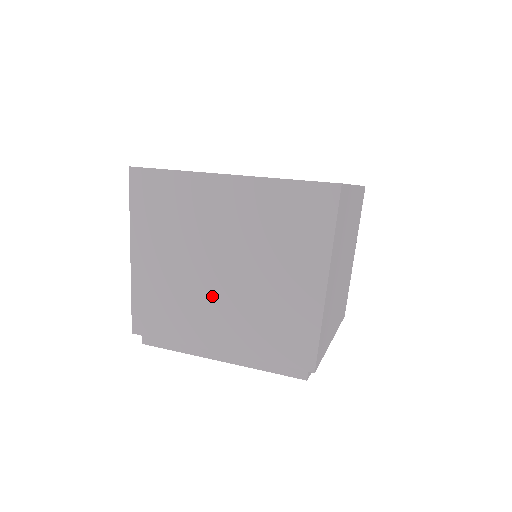
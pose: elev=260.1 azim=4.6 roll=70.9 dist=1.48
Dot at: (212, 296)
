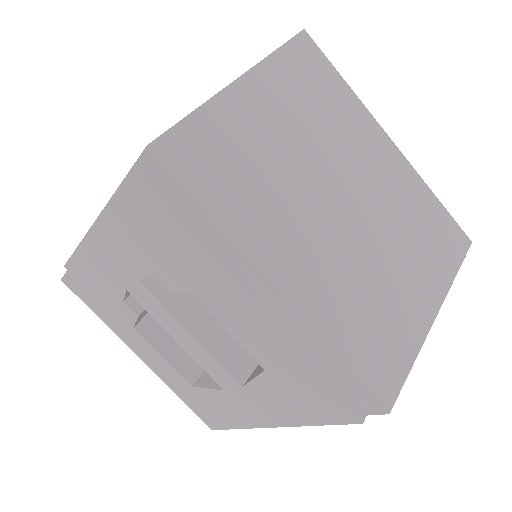
Dot at: occluded
